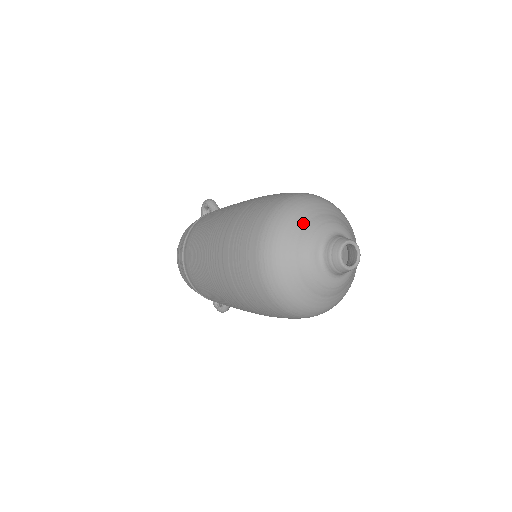
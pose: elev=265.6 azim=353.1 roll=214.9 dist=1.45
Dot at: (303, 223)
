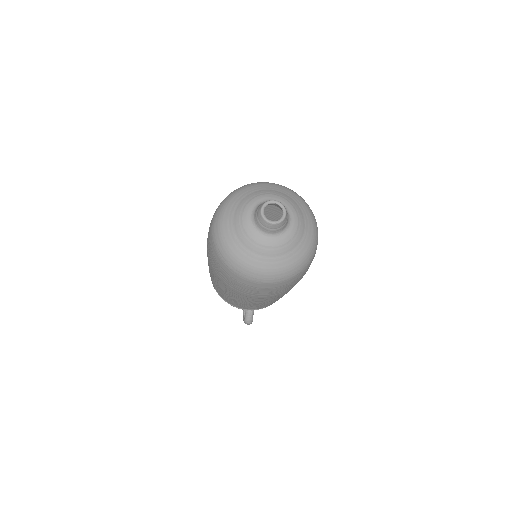
Dot at: (247, 194)
